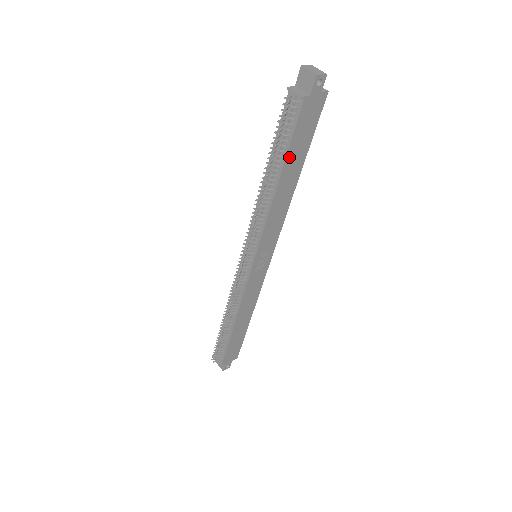
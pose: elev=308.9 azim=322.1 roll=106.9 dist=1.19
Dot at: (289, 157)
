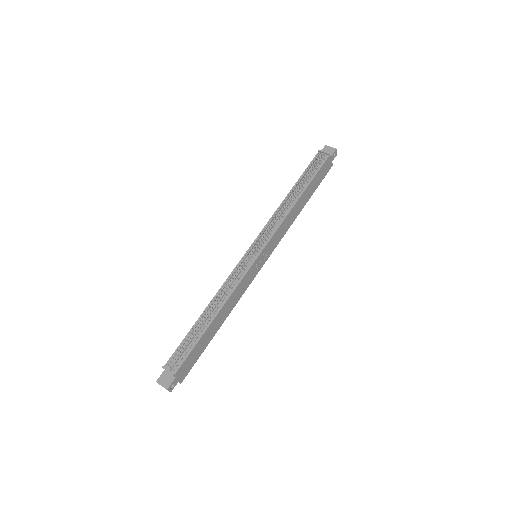
Dot at: (310, 185)
